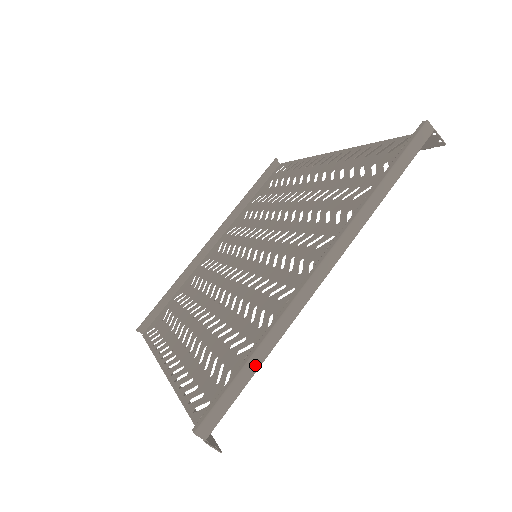
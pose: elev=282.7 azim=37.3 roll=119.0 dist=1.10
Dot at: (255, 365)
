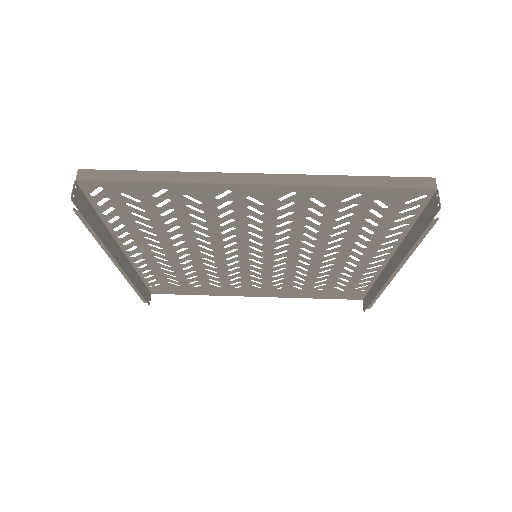
Dot at: (150, 177)
